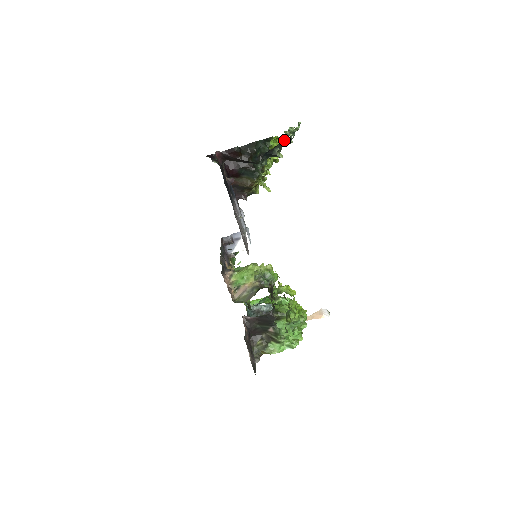
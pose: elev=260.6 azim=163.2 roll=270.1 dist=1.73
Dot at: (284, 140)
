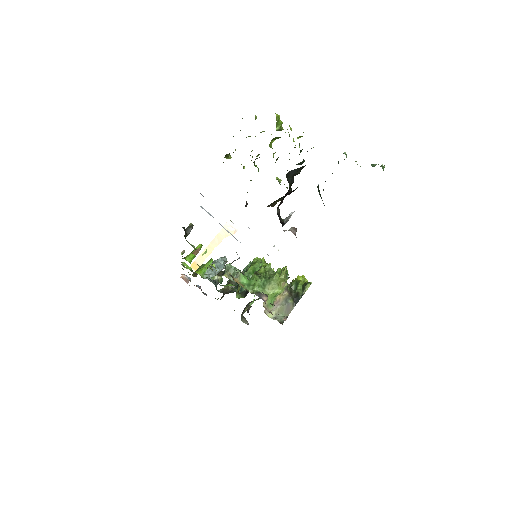
Dot at: occluded
